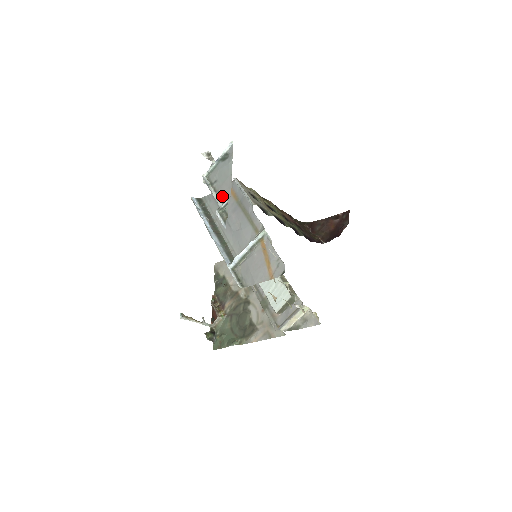
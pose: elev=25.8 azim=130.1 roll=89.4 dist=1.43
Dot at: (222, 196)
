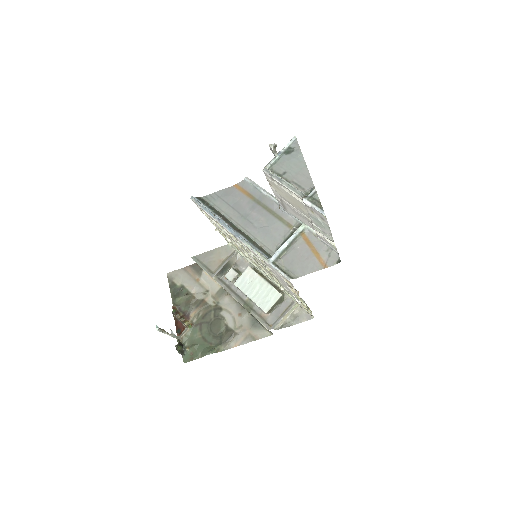
Dot at: (301, 186)
